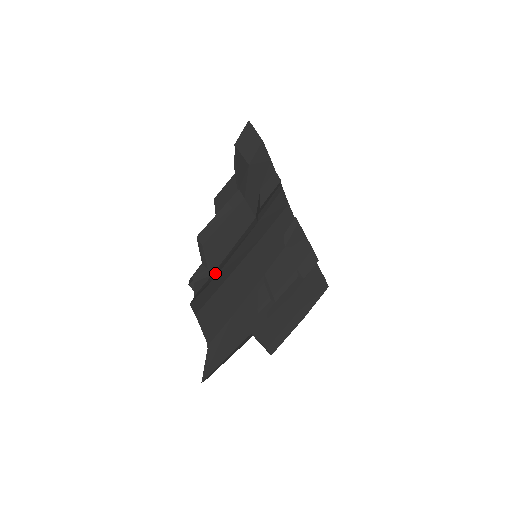
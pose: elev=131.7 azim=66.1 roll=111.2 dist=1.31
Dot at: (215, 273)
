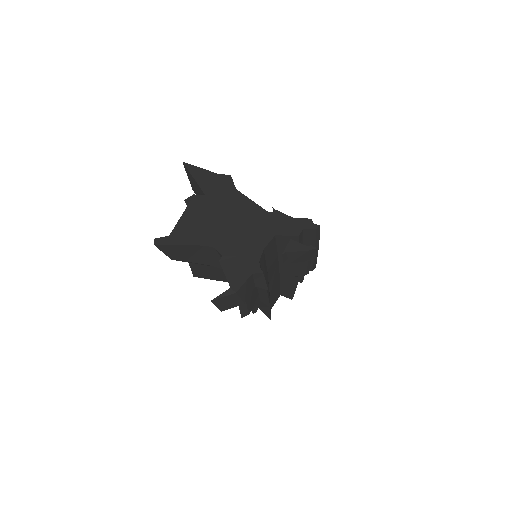
Dot at: (264, 303)
